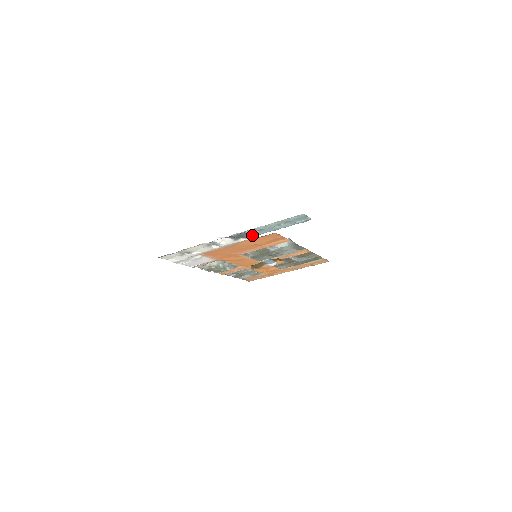
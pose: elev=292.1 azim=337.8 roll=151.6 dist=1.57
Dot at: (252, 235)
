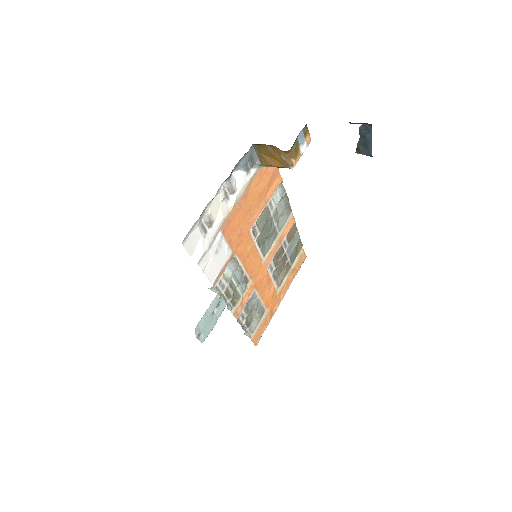
Dot at: (213, 321)
